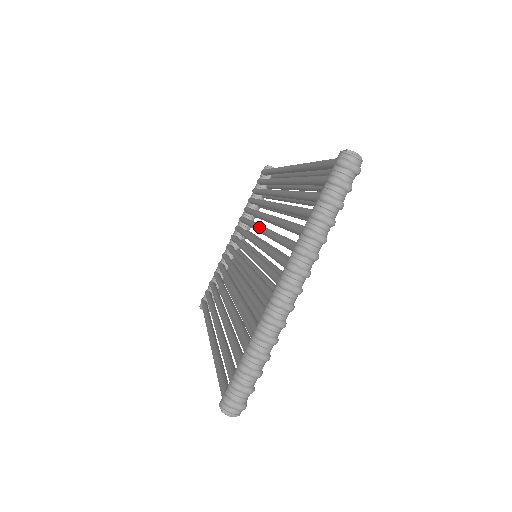
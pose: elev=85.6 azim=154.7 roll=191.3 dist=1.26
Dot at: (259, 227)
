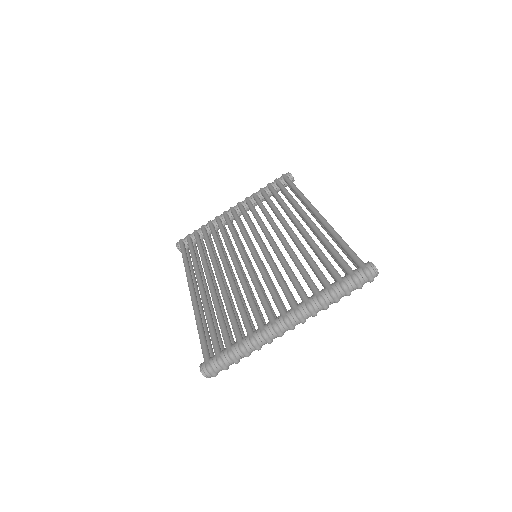
Dot at: (271, 239)
